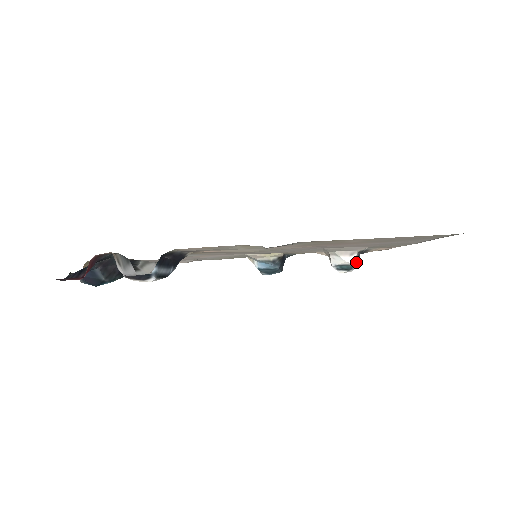
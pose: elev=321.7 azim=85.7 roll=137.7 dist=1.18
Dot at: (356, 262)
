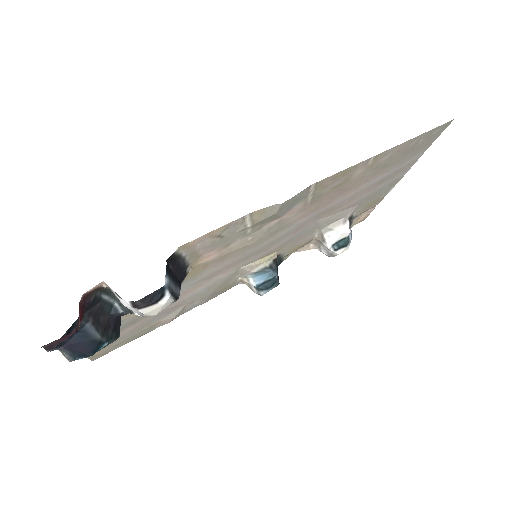
Dot at: (350, 232)
